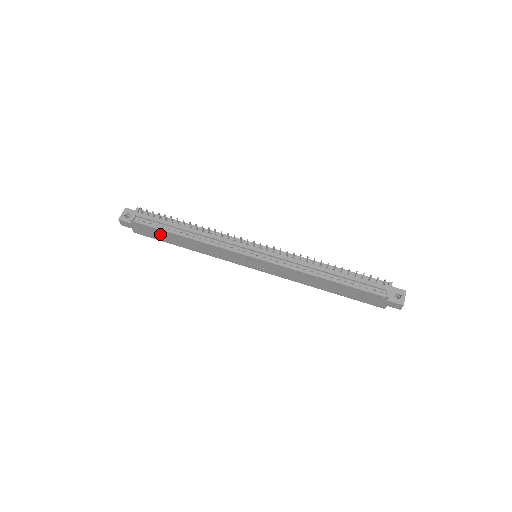
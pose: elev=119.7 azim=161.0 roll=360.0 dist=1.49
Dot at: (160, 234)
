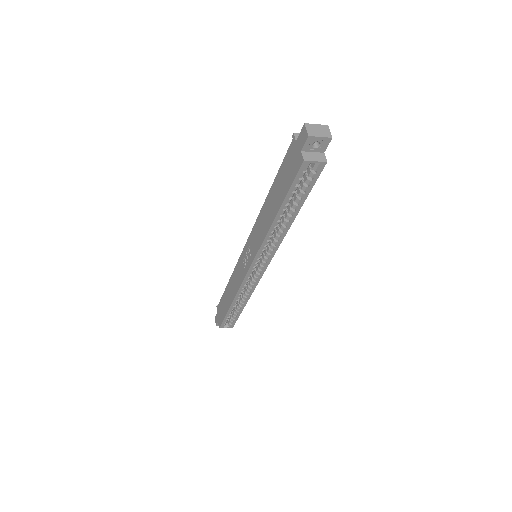
Dot at: (224, 304)
